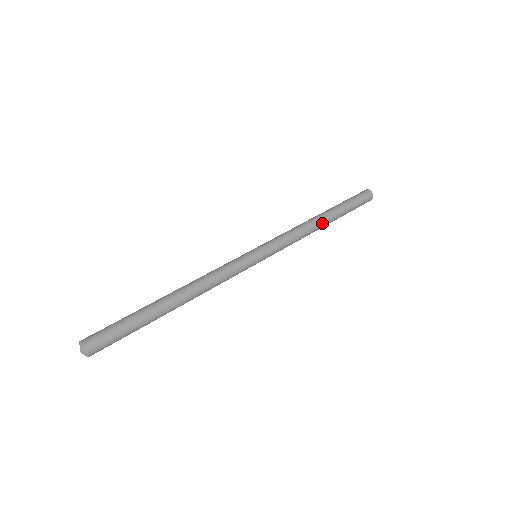
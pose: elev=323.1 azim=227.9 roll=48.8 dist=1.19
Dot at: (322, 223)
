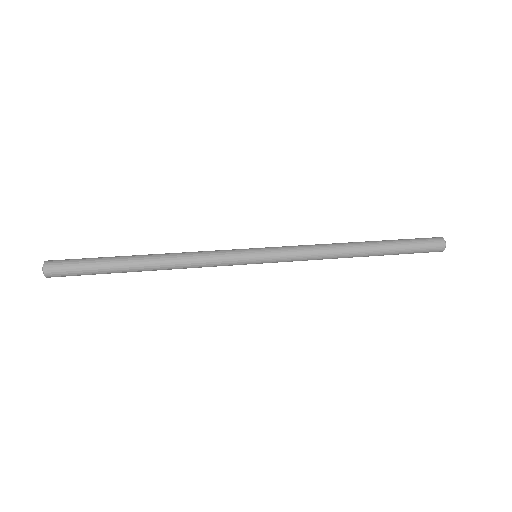
Dot at: (354, 252)
